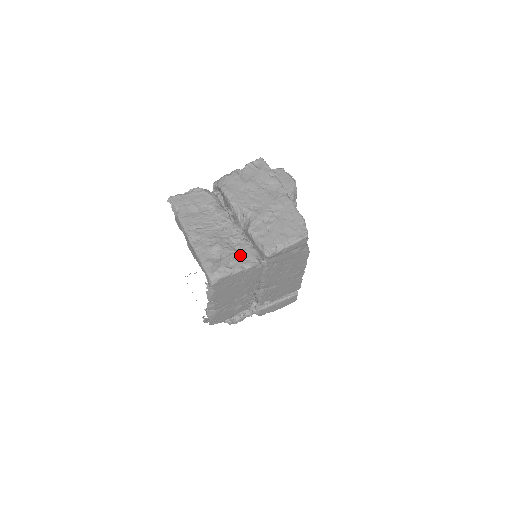
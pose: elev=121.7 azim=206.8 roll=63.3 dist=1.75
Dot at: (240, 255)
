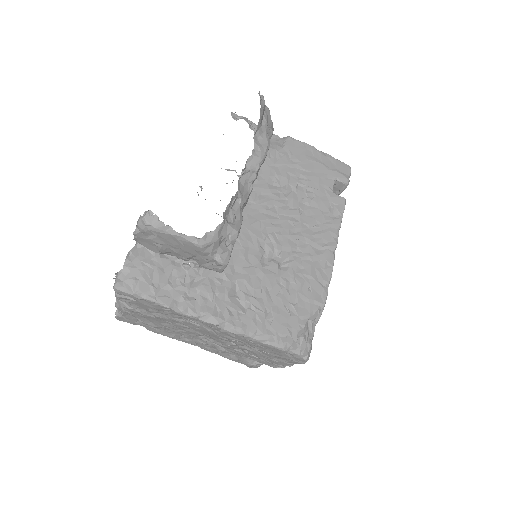
Dot at: occluded
